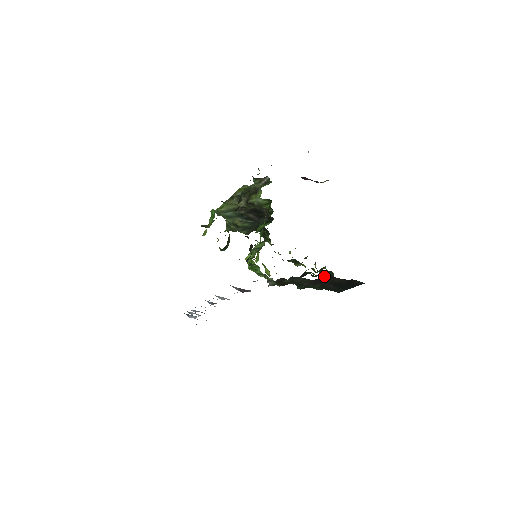
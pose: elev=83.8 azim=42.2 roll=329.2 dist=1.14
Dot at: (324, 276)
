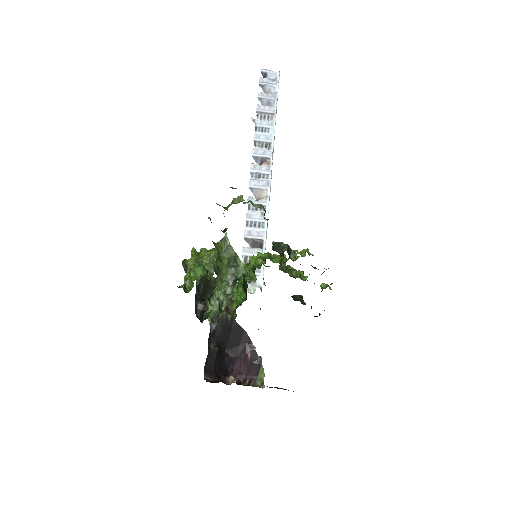
Dot at: occluded
